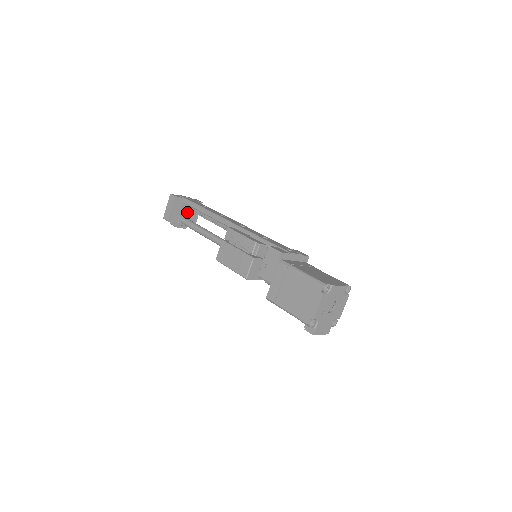
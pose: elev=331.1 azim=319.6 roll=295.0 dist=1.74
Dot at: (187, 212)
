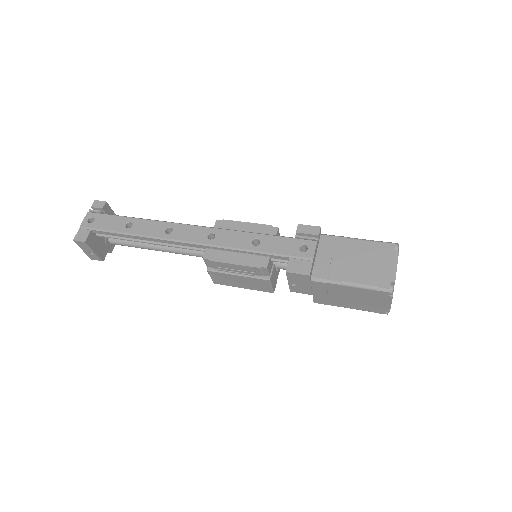
Dot at: occluded
